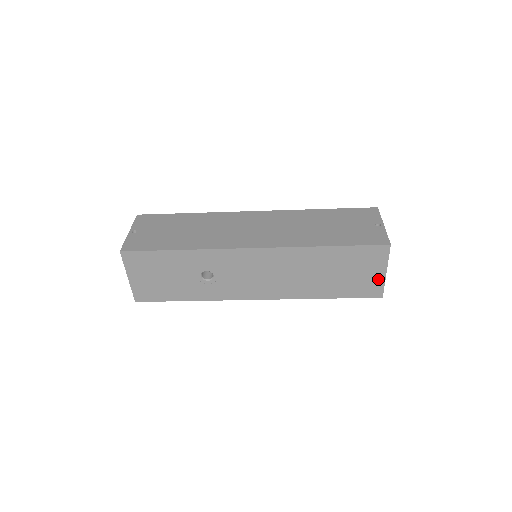
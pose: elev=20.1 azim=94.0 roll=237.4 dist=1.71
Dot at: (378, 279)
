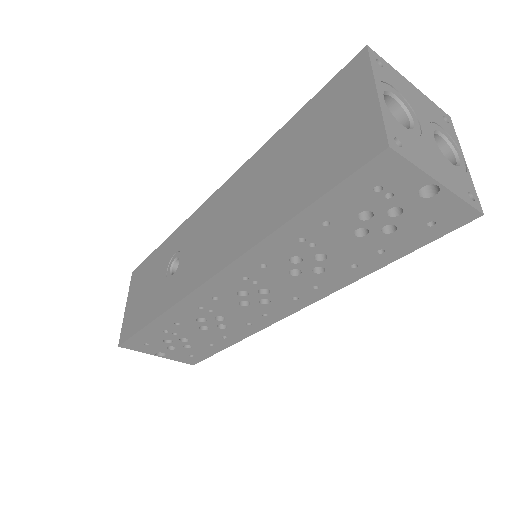
Dot at: (366, 116)
